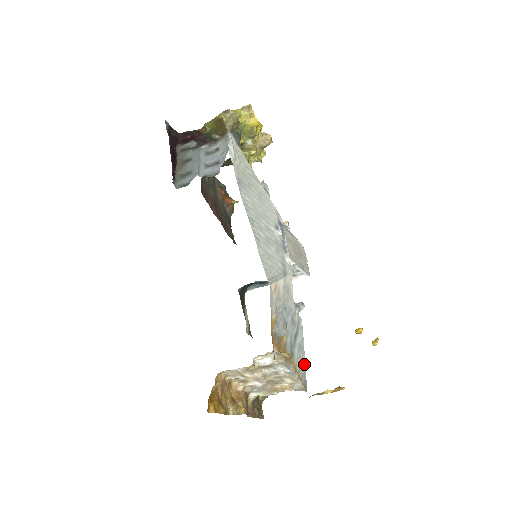
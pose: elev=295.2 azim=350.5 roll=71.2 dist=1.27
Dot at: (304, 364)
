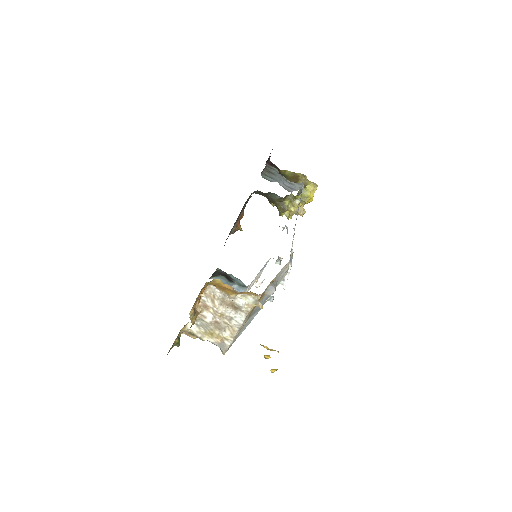
Dot at: occluded
